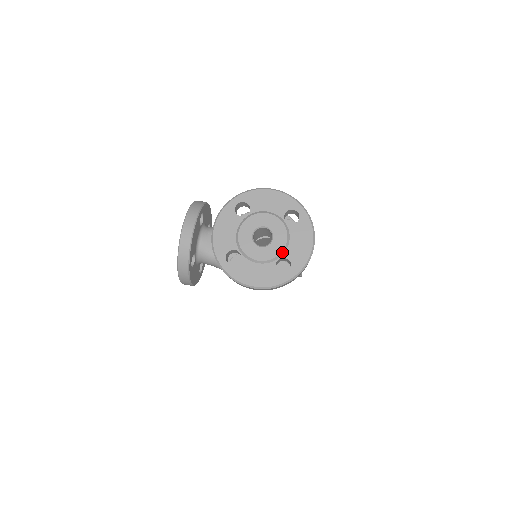
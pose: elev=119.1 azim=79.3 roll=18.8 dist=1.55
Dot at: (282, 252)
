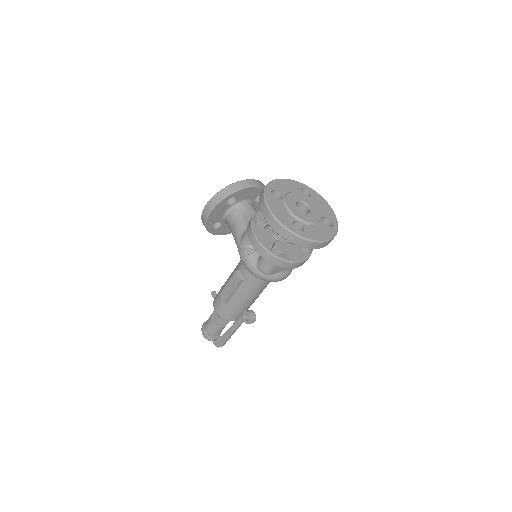
Dot at: (306, 222)
